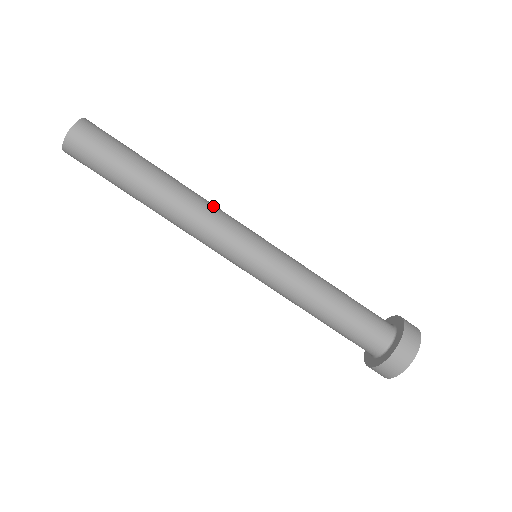
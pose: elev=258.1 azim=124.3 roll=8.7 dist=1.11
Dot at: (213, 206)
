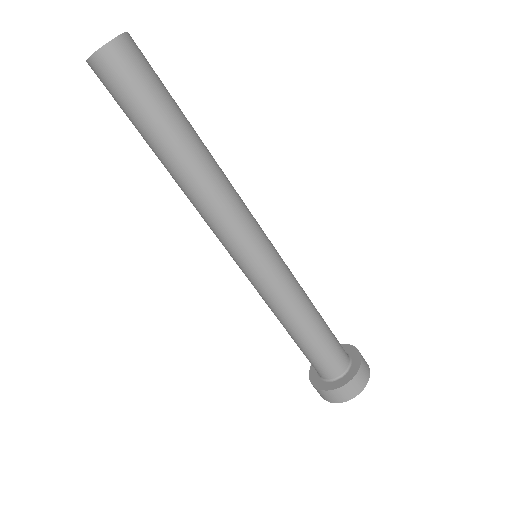
Dot at: (223, 207)
